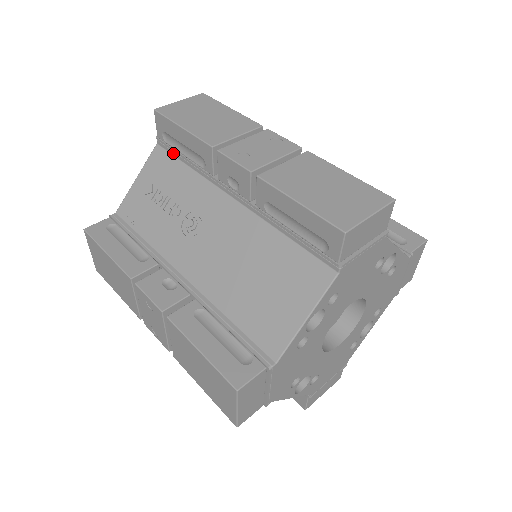
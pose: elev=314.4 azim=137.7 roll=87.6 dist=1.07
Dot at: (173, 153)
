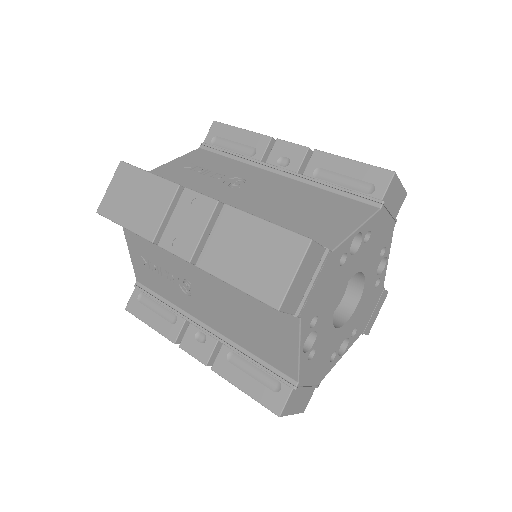
Dot at: (217, 152)
